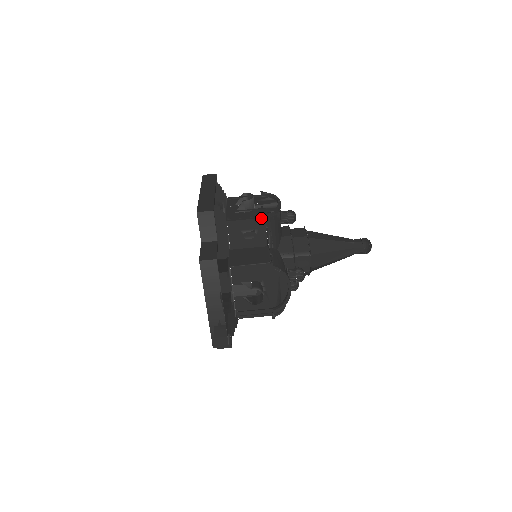
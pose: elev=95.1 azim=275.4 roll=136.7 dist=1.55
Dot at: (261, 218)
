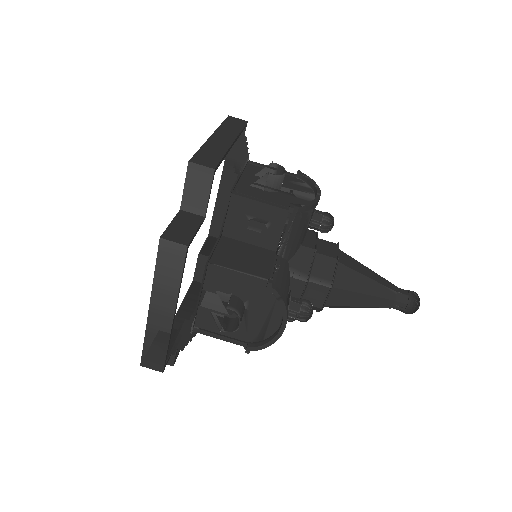
Dot at: (283, 208)
